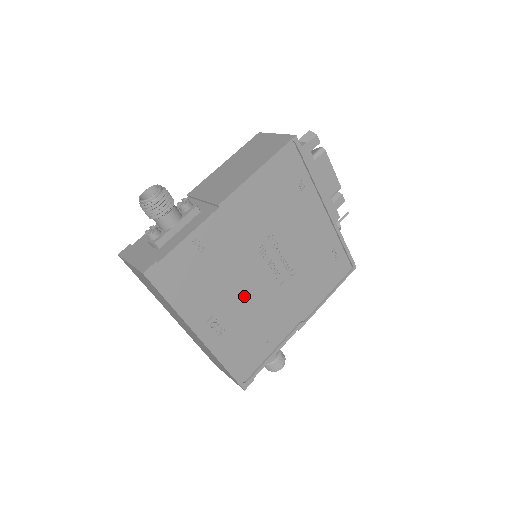
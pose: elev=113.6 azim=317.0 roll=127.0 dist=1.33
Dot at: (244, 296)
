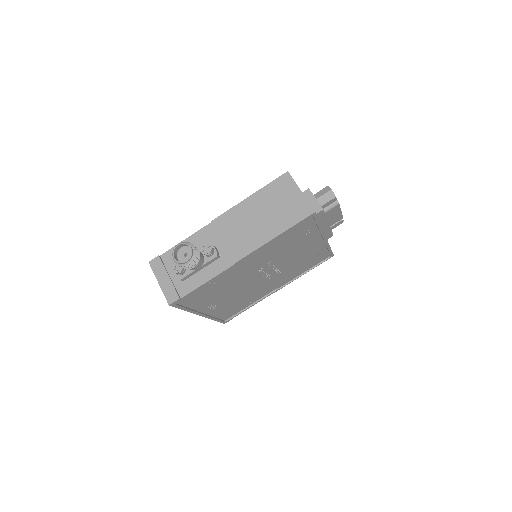
Dot at: (239, 291)
